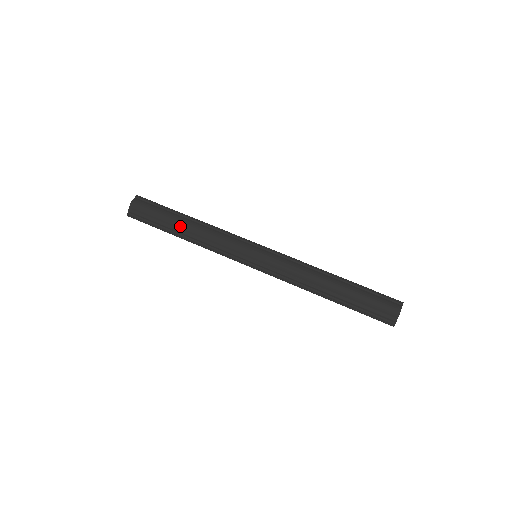
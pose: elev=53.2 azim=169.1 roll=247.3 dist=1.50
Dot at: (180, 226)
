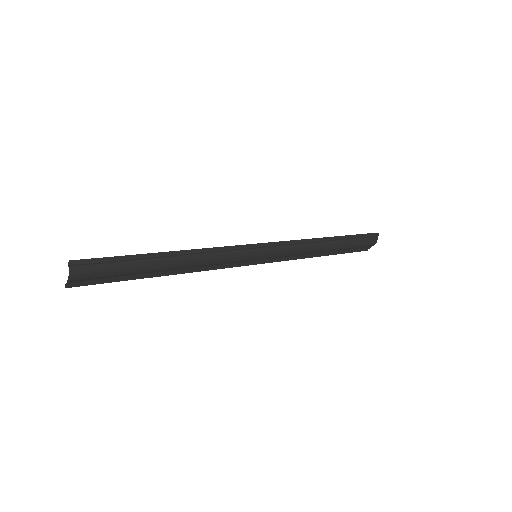
Dot at: (159, 270)
